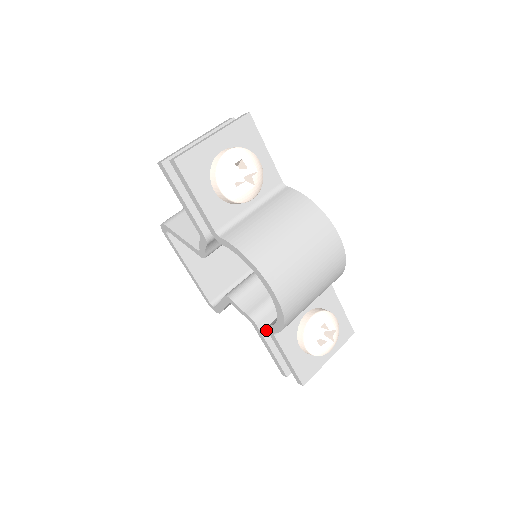
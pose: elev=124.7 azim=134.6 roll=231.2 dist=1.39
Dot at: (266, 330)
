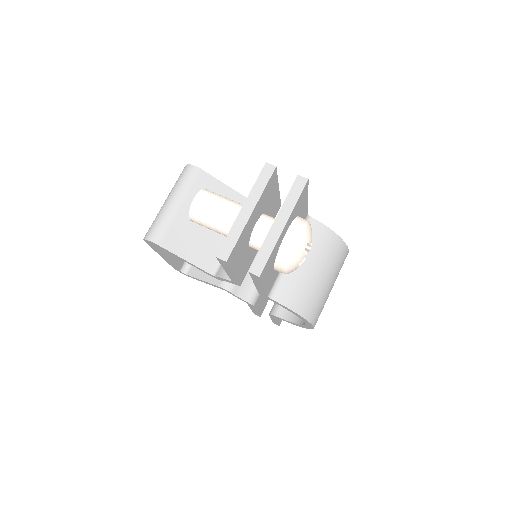
Dot at: (257, 304)
